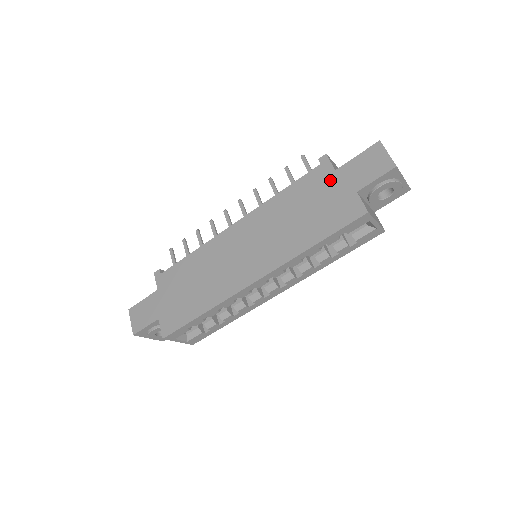
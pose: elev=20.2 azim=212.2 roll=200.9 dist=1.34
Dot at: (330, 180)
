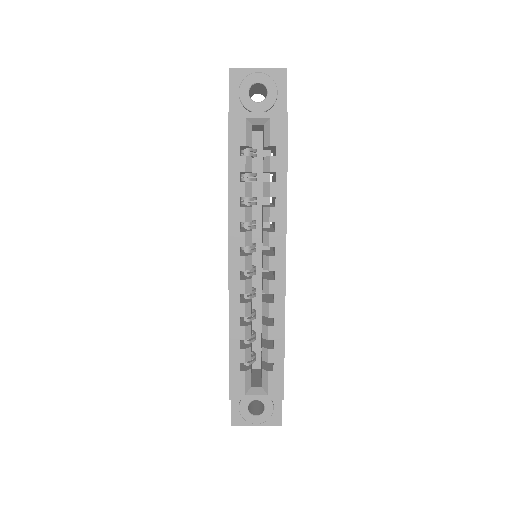
Dot at: occluded
